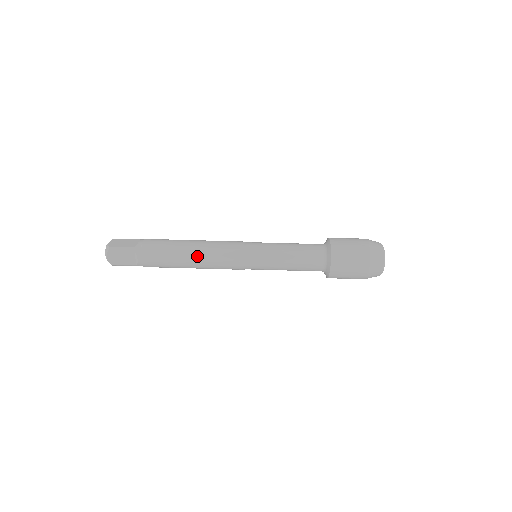
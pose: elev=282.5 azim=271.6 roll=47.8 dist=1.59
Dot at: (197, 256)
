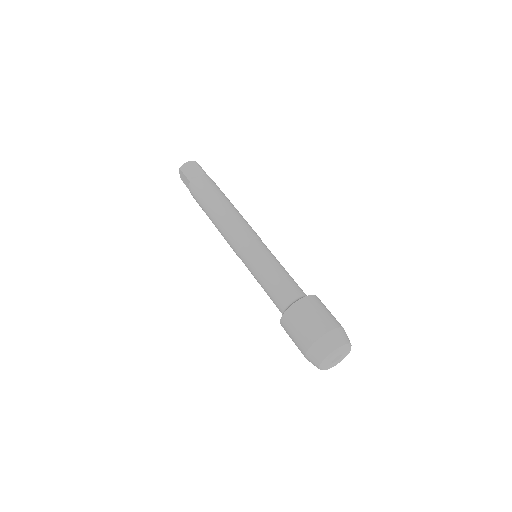
Dot at: (215, 220)
